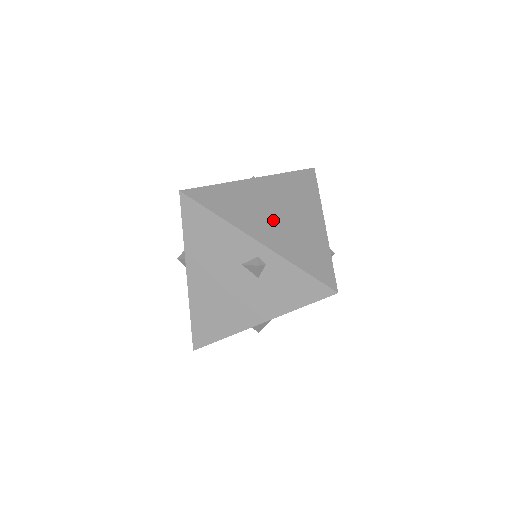
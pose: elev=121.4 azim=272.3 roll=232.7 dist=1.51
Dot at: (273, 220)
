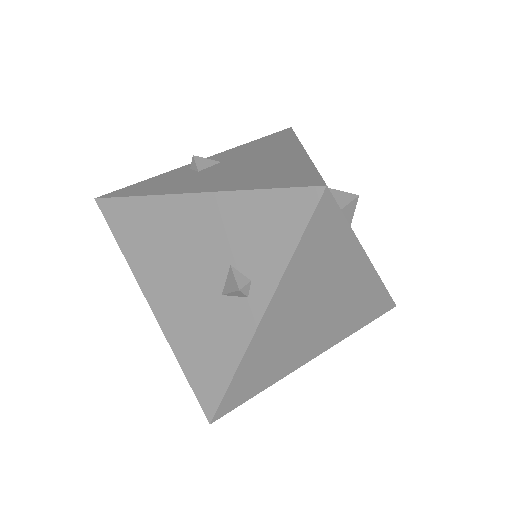
Dot at: (315, 329)
